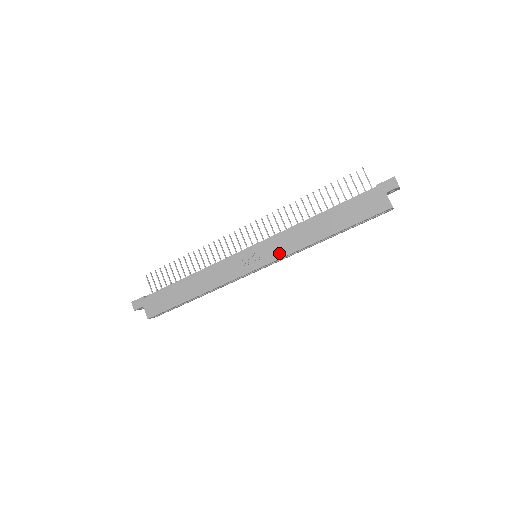
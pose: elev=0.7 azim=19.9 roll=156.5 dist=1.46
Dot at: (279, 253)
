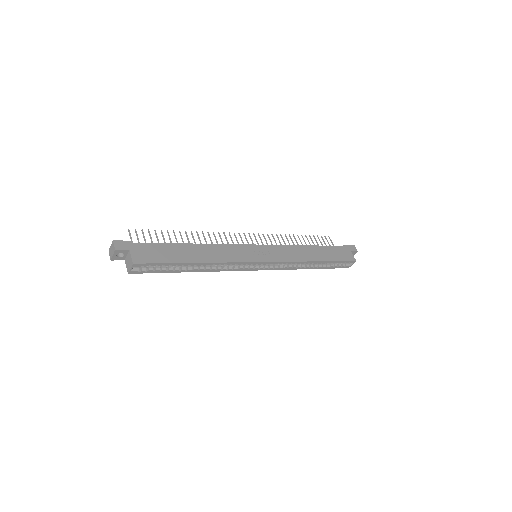
Dot at: (282, 257)
